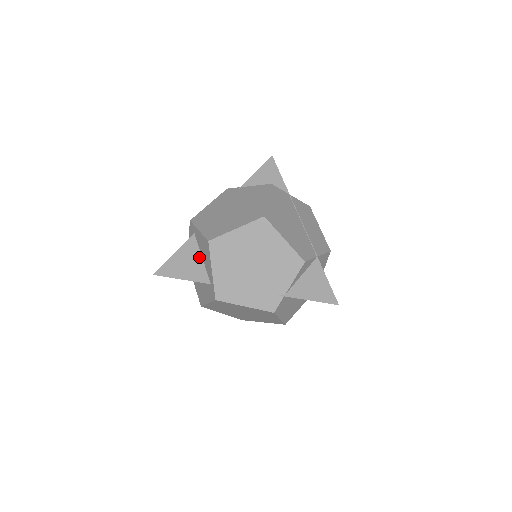
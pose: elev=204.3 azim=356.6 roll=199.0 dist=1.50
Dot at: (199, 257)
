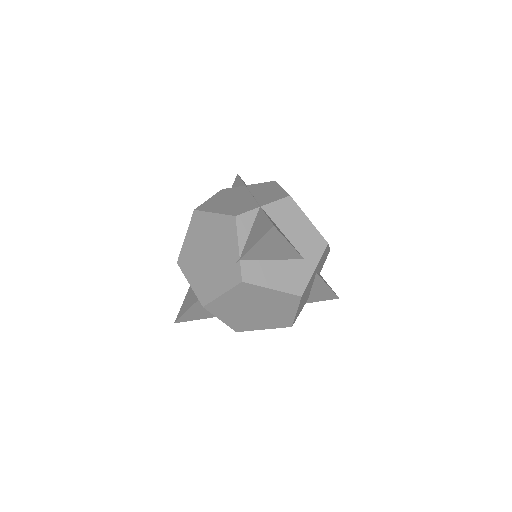
Dot at: occluded
